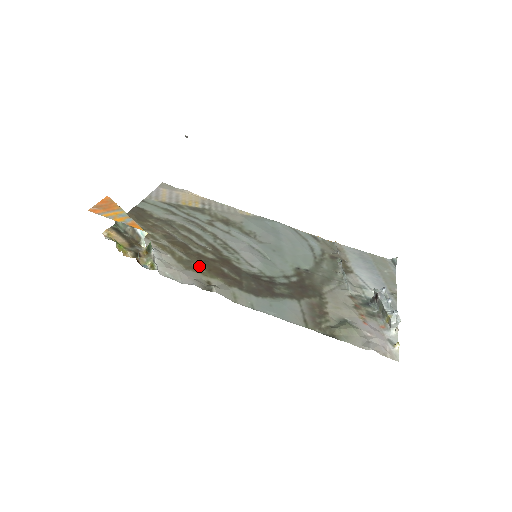
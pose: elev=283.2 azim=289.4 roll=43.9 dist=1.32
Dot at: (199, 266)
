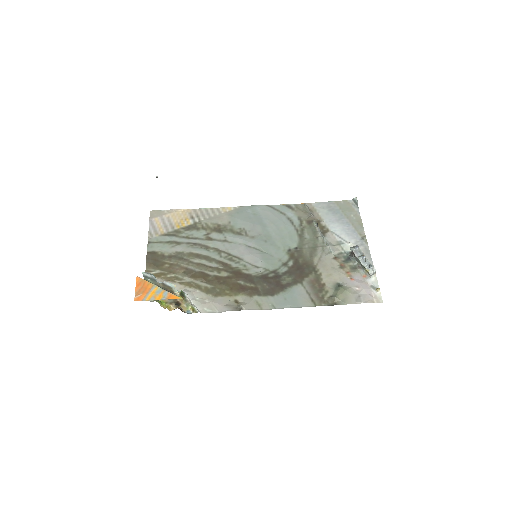
Dot at: (222, 289)
